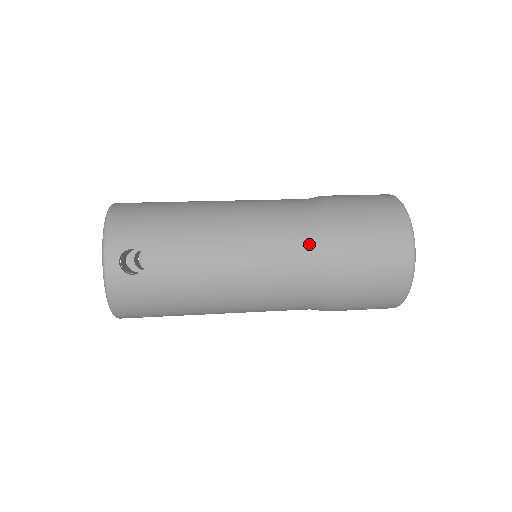
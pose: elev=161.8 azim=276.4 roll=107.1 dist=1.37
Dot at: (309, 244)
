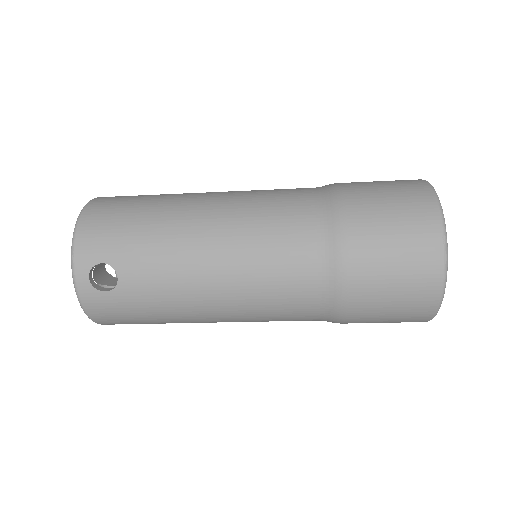
Dot at: (307, 258)
